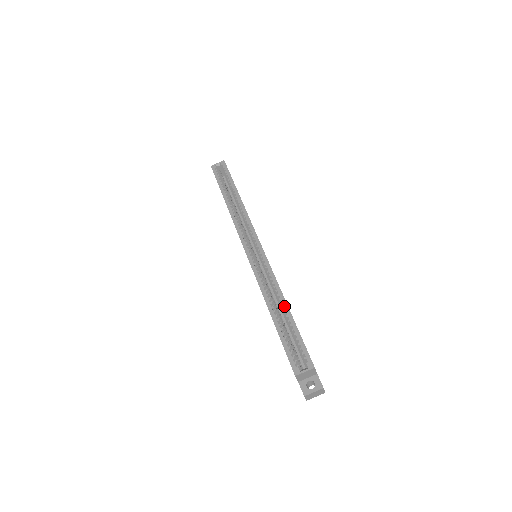
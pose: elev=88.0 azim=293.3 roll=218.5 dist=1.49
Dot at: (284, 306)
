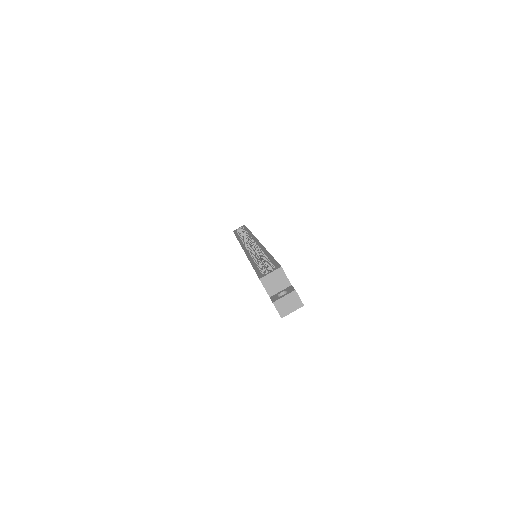
Dot at: (265, 253)
